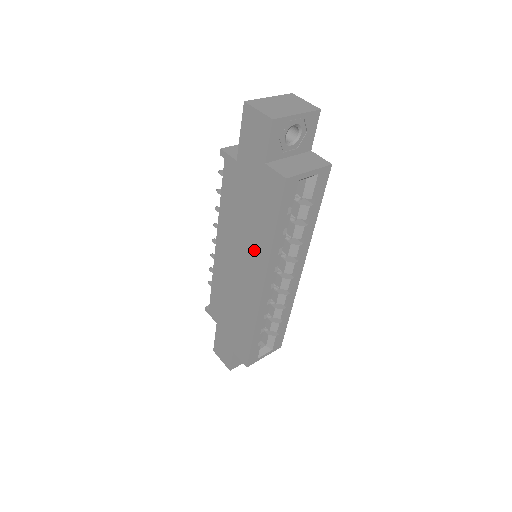
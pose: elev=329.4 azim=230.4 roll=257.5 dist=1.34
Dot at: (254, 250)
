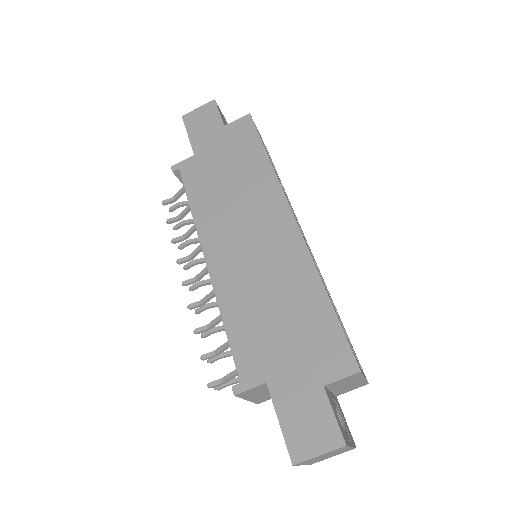
Dot at: (258, 196)
